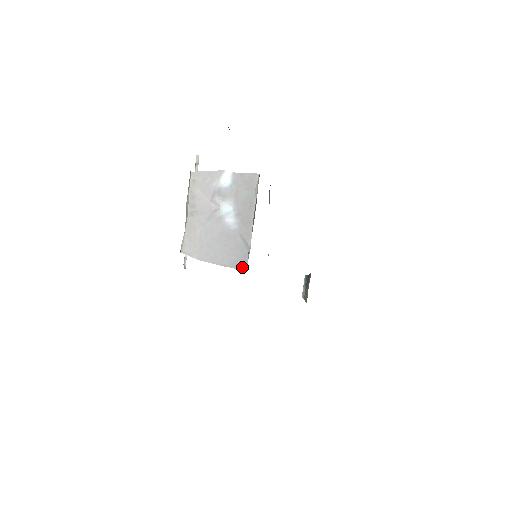
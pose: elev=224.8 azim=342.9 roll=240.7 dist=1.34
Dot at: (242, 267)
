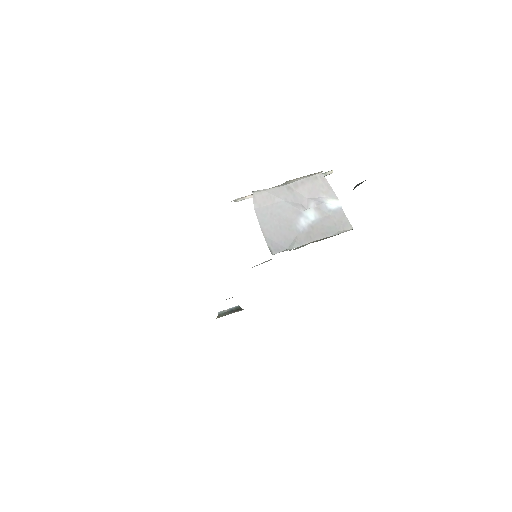
Dot at: (272, 249)
